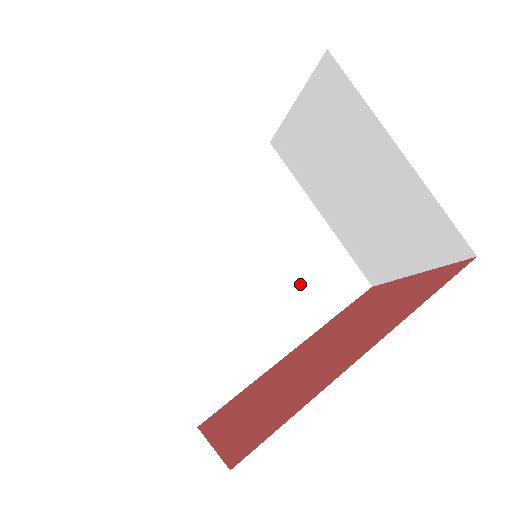
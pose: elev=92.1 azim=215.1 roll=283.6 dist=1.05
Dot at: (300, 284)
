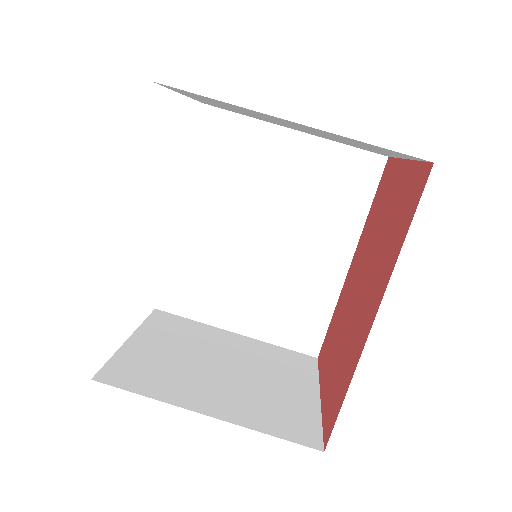
Dot at: (320, 207)
